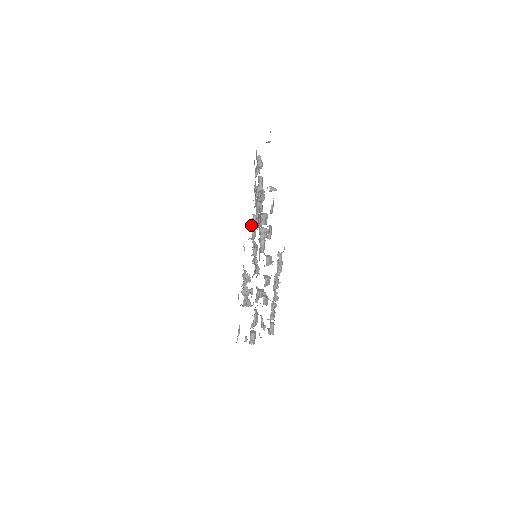
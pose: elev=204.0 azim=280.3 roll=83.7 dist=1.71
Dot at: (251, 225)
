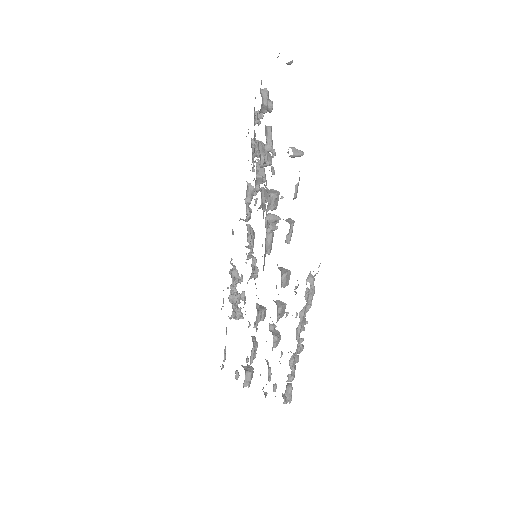
Dot at: (244, 199)
